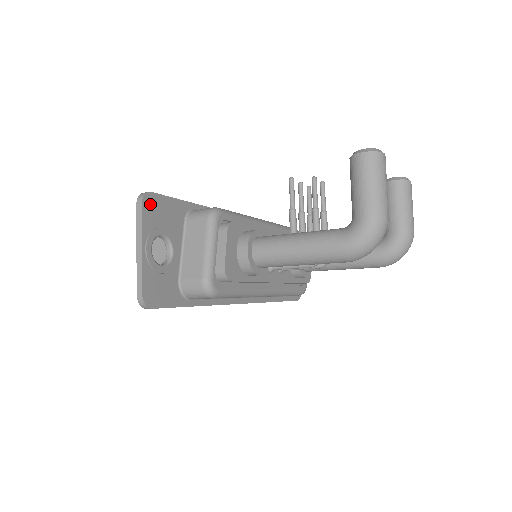
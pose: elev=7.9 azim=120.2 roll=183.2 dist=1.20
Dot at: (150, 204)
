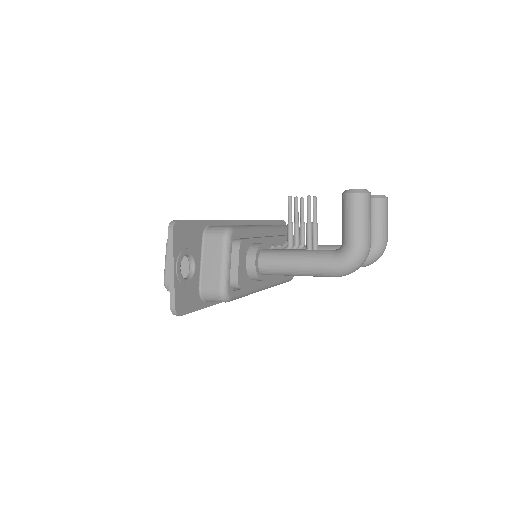
Dot at: (178, 231)
